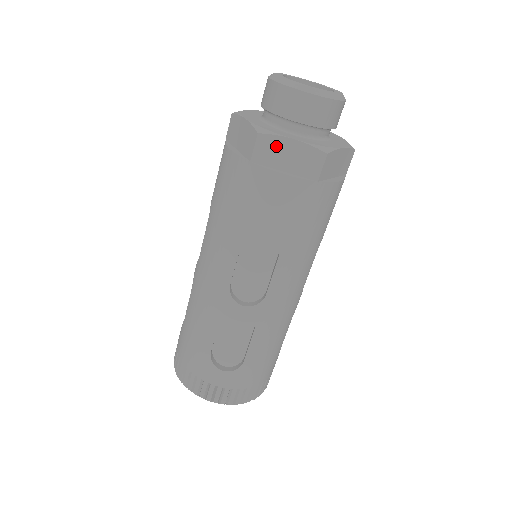
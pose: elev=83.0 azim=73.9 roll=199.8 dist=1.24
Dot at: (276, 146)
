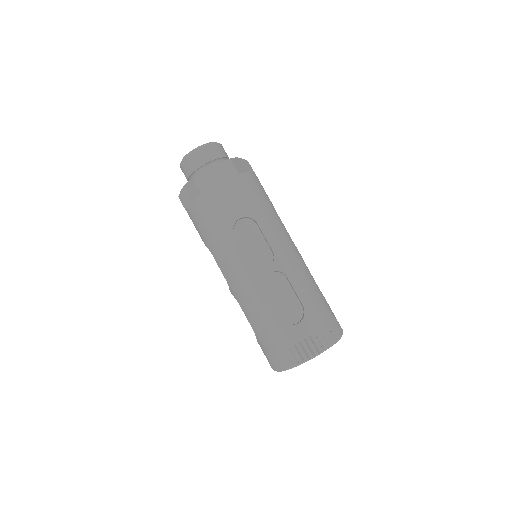
Dot at: (206, 176)
